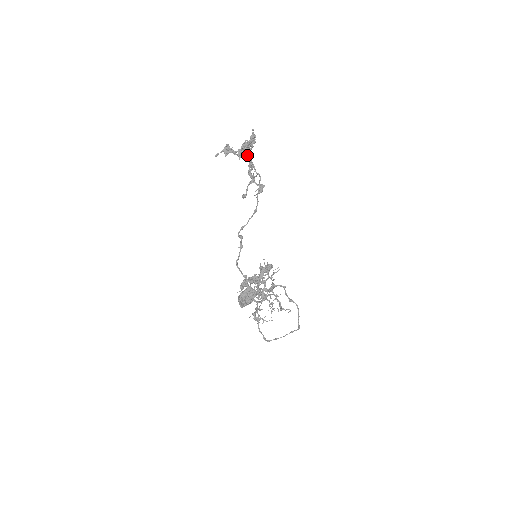
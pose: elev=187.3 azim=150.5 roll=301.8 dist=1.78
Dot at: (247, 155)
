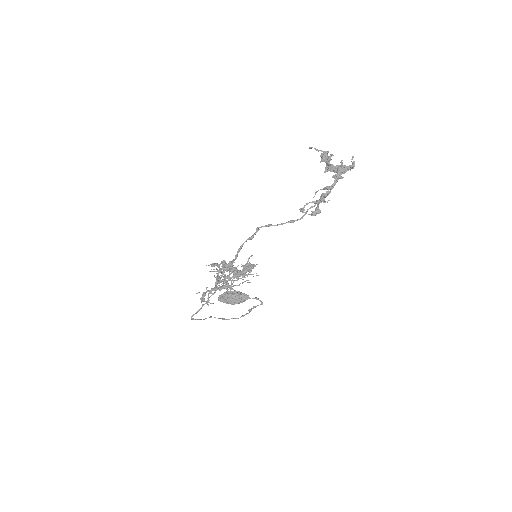
Dot at: (336, 179)
